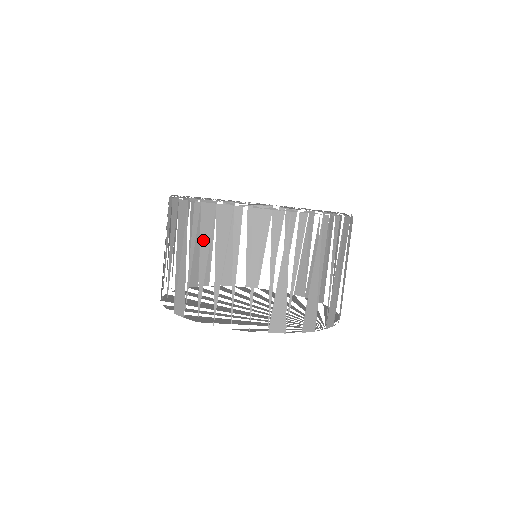
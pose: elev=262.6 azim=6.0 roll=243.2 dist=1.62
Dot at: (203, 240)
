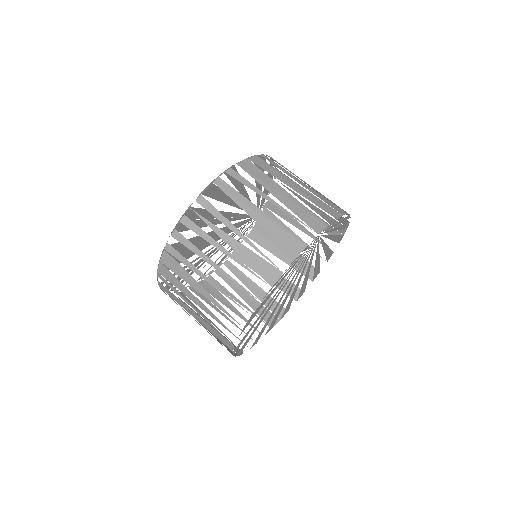
Dot at: (181, 289)
